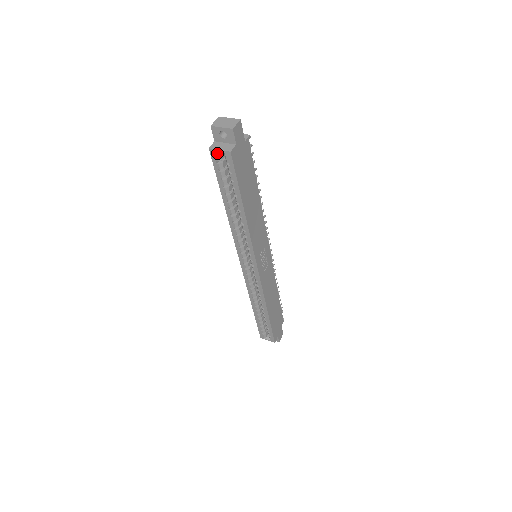
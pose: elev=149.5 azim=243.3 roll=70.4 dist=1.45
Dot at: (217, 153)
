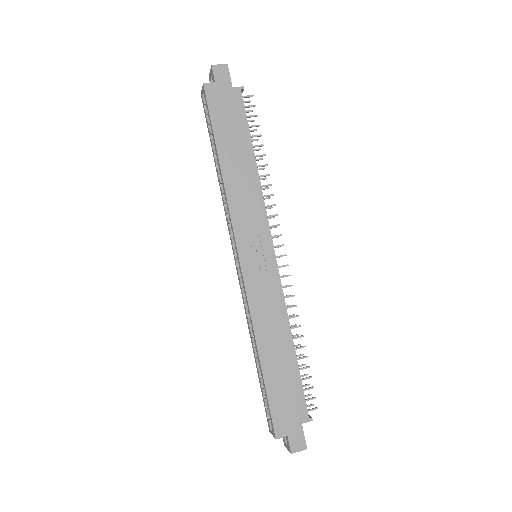
Dot at: (203, 95)
